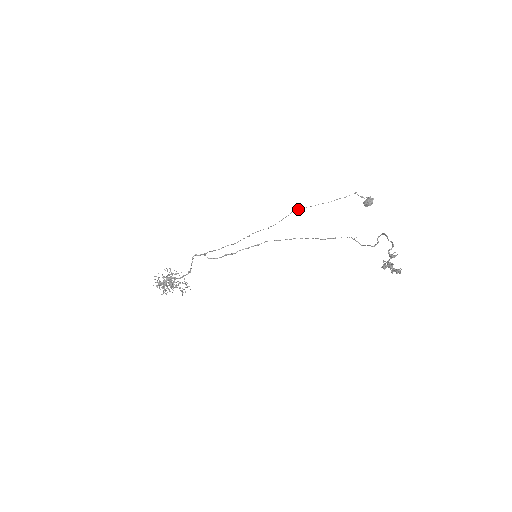
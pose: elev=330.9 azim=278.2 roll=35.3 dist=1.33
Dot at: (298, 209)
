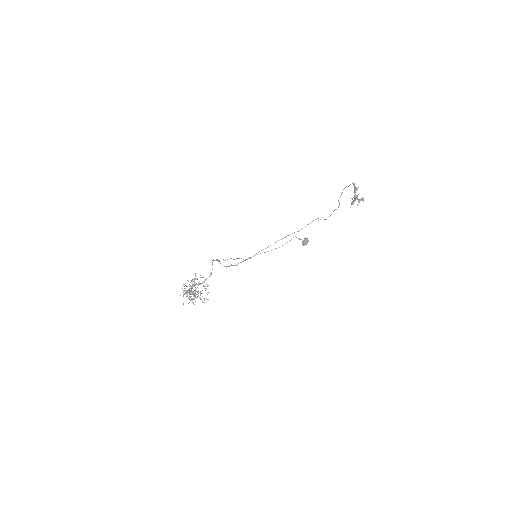
Dot at: occluded
